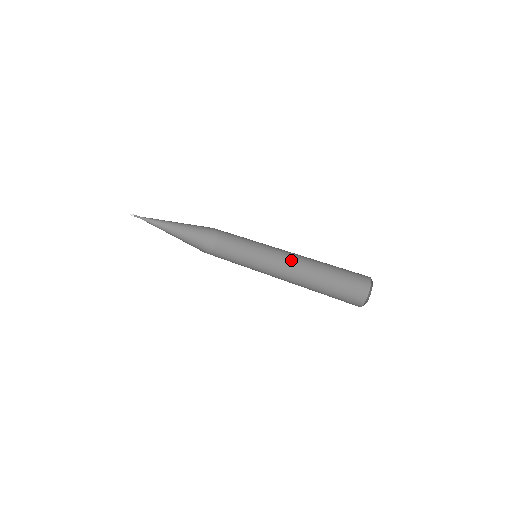
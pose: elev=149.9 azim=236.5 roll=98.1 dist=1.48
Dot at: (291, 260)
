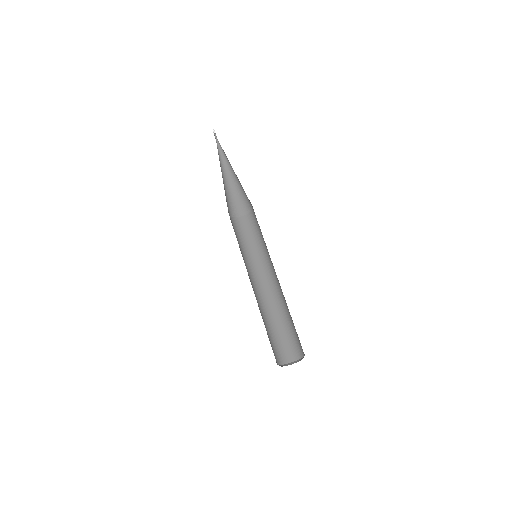
Dot at: (271, 285)
